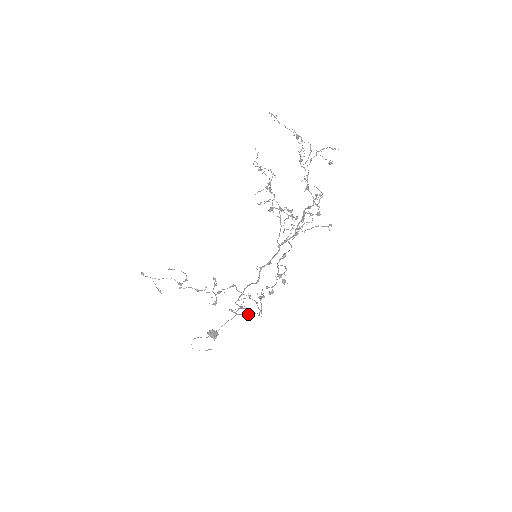
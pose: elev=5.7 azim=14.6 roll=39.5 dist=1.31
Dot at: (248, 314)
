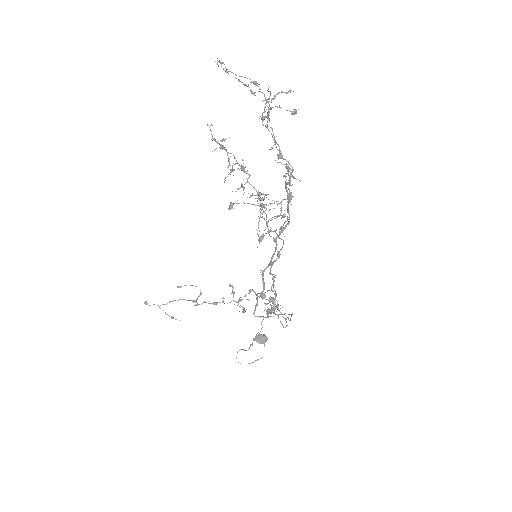
Dot at: occluded
